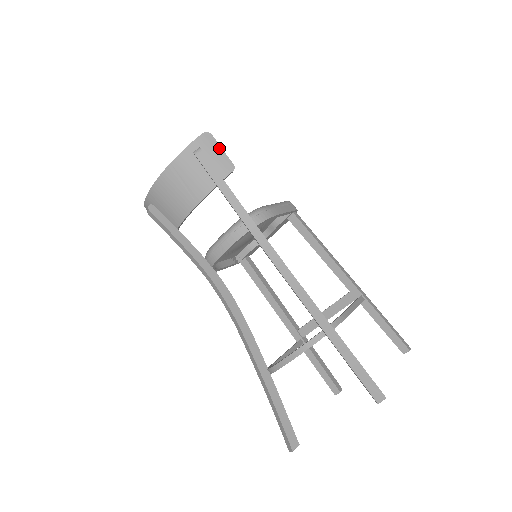
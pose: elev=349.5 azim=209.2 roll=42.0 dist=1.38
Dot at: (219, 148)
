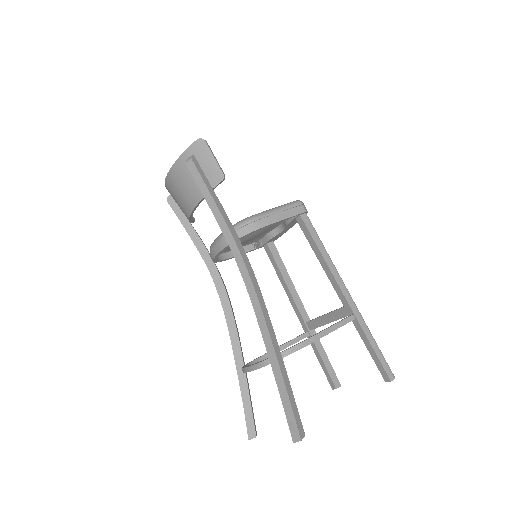
Dot at: (211, 156)
